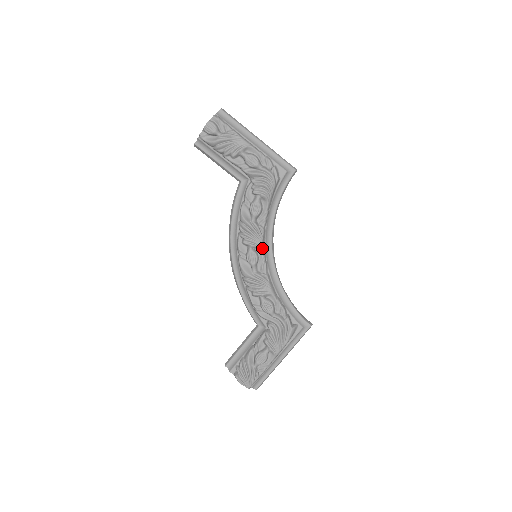
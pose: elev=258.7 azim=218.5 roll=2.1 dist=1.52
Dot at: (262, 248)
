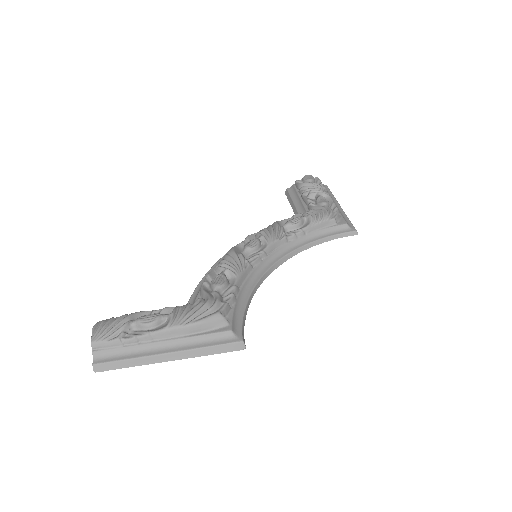
Dot at: (269, 245)
